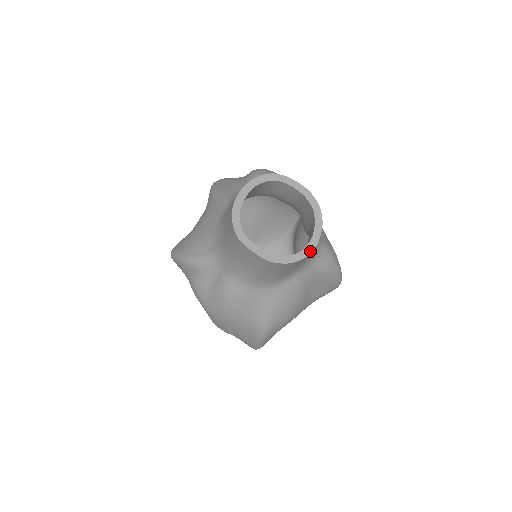
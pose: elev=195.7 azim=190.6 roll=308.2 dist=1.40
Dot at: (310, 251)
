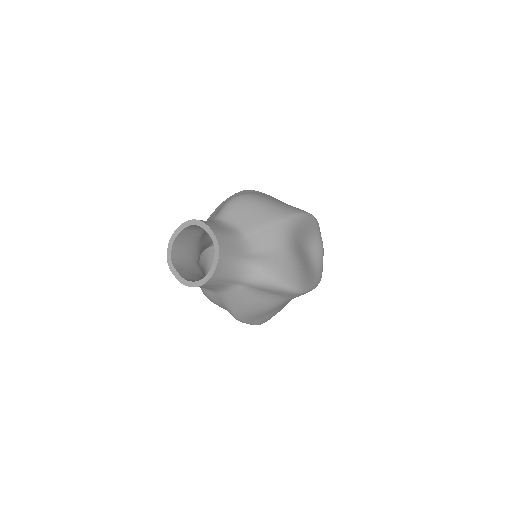
Dot at: (207, 280)
